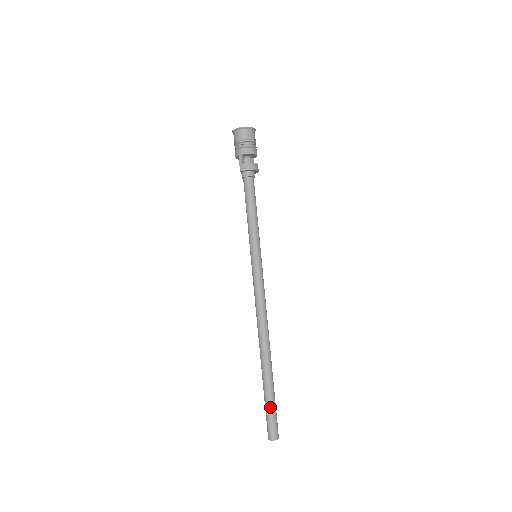
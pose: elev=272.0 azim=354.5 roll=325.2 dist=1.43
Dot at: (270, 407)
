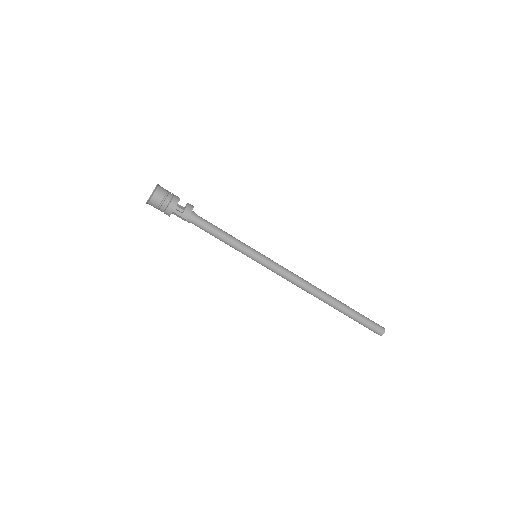
Dot at: (363, 319)
